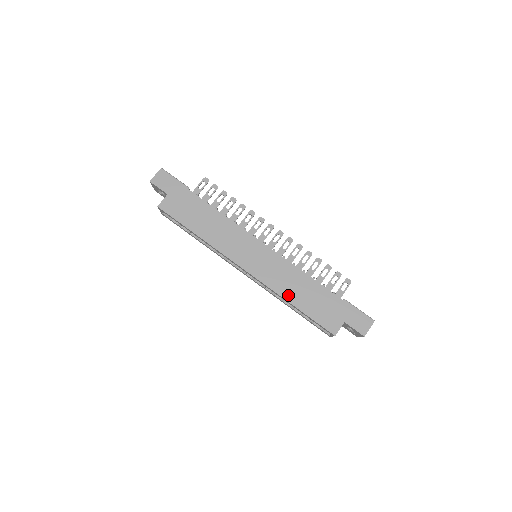
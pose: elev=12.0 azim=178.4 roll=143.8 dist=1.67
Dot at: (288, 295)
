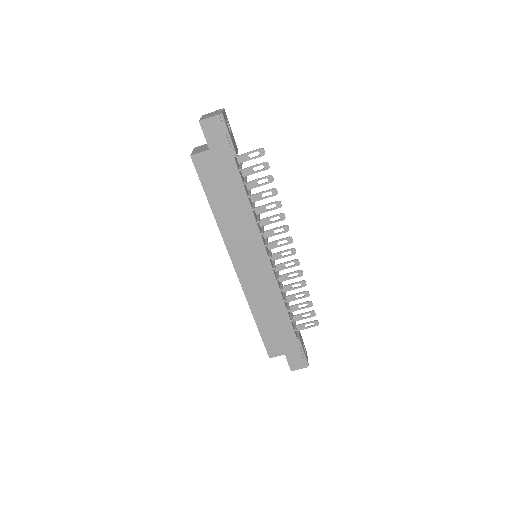
Dot at: (257, 311)
